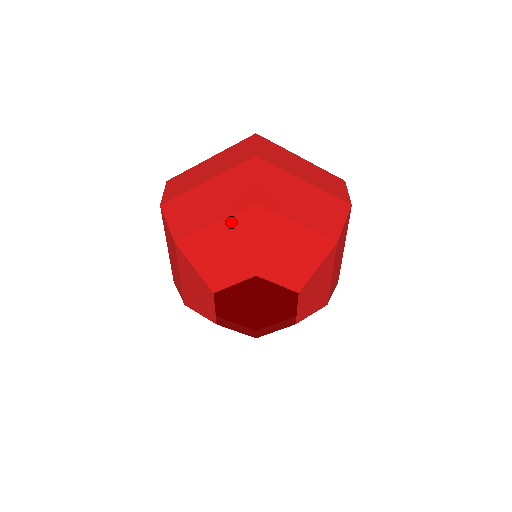
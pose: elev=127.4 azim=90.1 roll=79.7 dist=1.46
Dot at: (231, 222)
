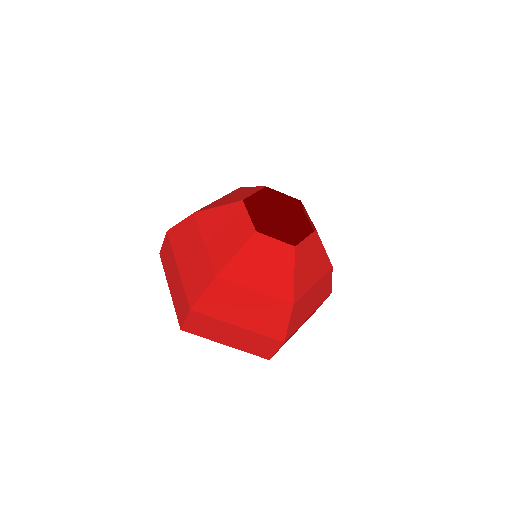
Dot at: (230, 194)
